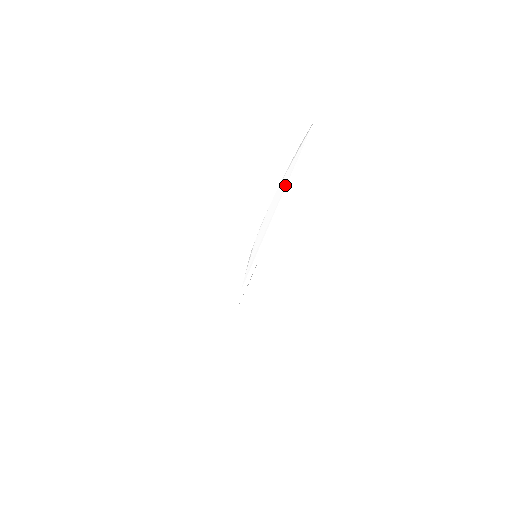
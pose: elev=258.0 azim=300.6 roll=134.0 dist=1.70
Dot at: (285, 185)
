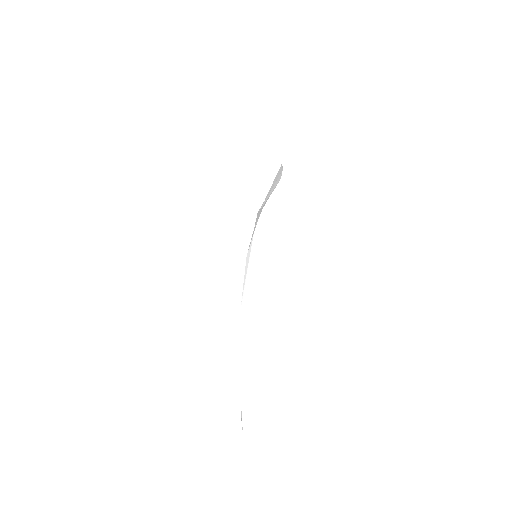
Dot at: (245, 355)
